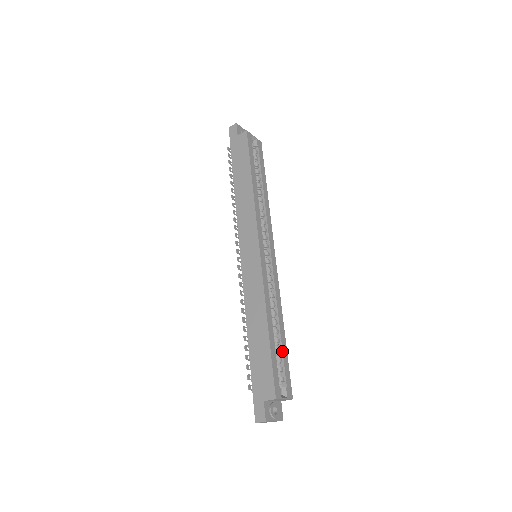
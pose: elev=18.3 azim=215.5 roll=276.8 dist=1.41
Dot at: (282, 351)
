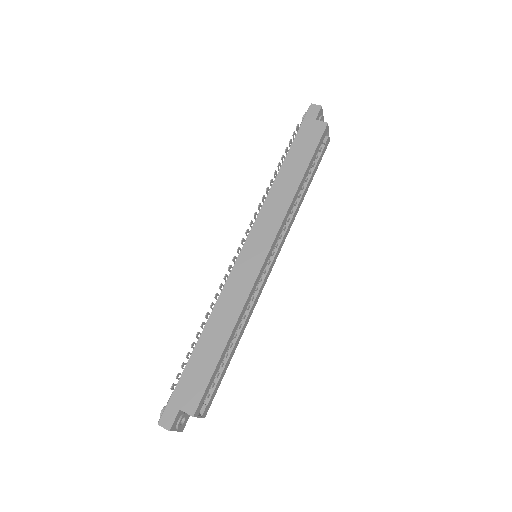
Dot at: (224, 367)
